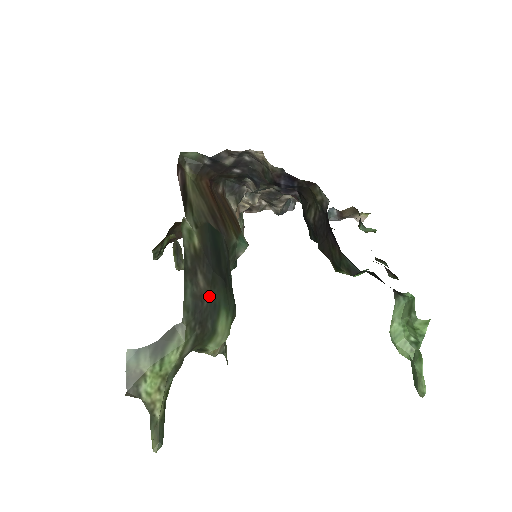
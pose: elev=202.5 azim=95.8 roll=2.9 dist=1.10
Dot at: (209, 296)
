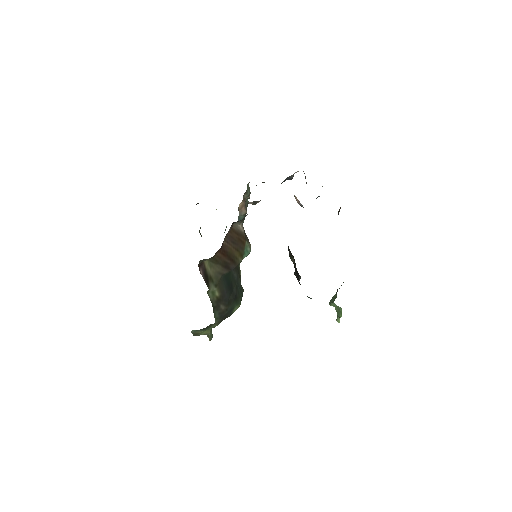
Dot at: (227, 310)
